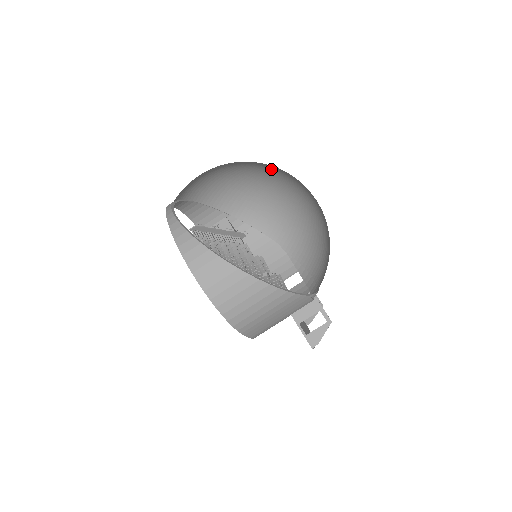
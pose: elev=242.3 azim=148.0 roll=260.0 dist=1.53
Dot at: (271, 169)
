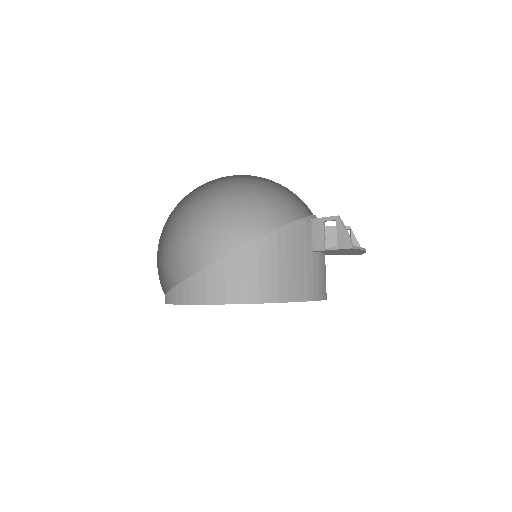
Dot at: (202, 204)
